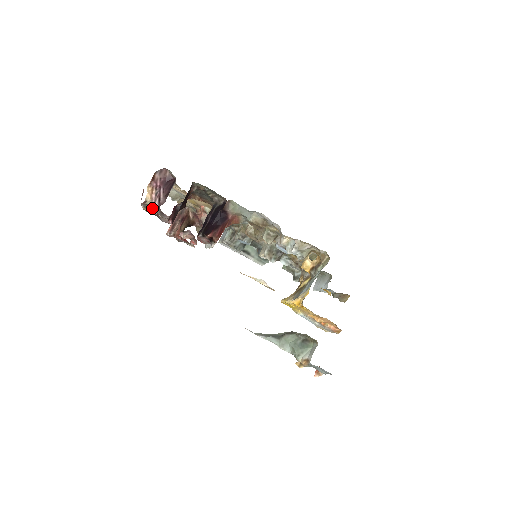
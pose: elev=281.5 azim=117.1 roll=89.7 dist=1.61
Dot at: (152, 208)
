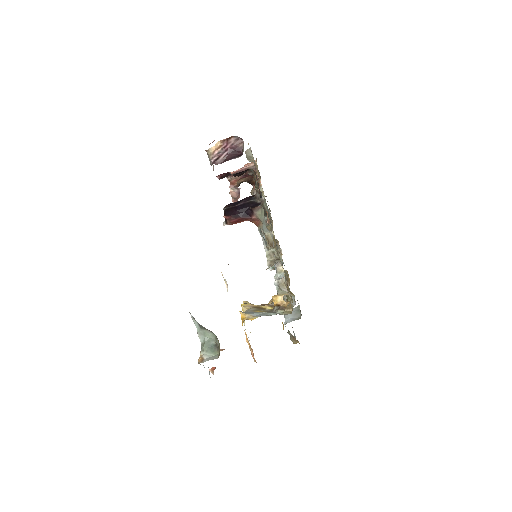
Dot at: (209, 159)
